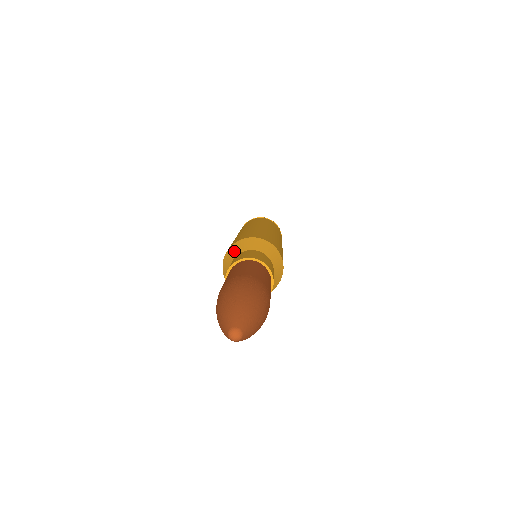
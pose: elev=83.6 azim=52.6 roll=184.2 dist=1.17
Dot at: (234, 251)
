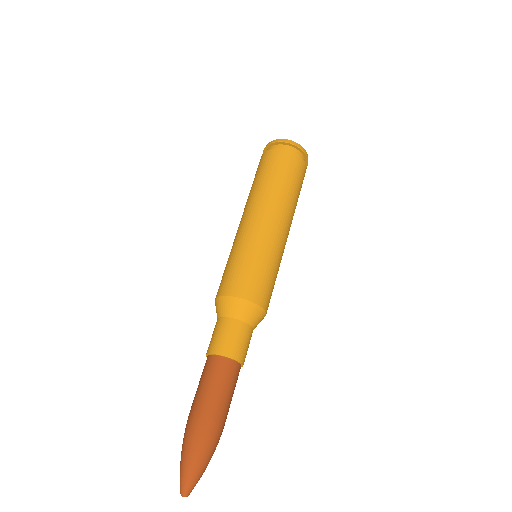
Dot at: (235, 309)
